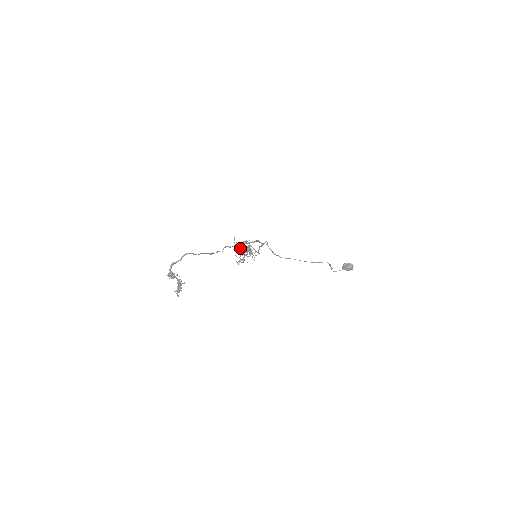
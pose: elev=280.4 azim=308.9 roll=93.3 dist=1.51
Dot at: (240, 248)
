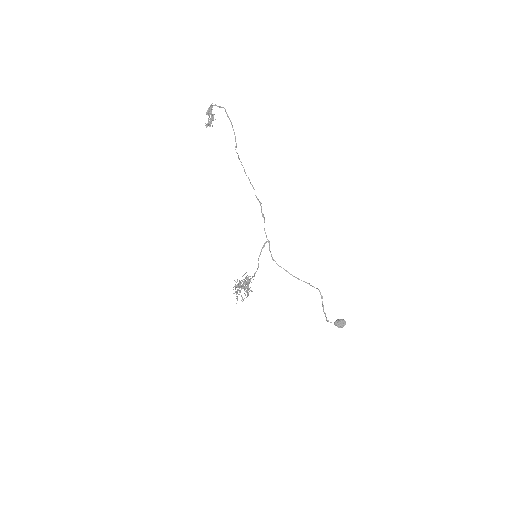
Dot at: (239, 290)
